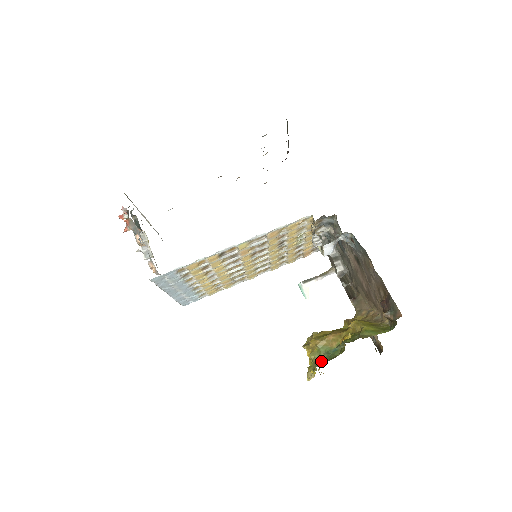
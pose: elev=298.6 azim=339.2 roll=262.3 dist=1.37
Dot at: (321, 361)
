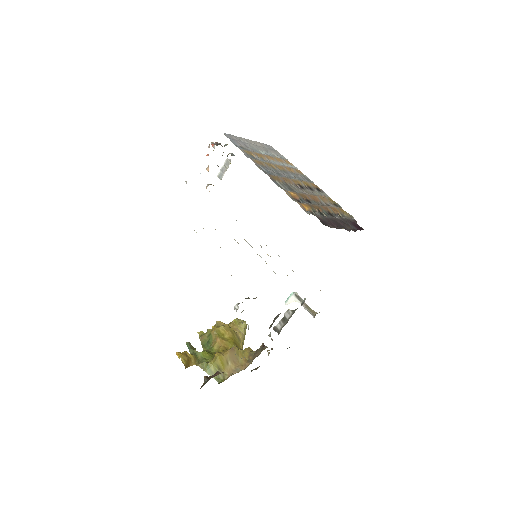
Dot at: (203, 339)
